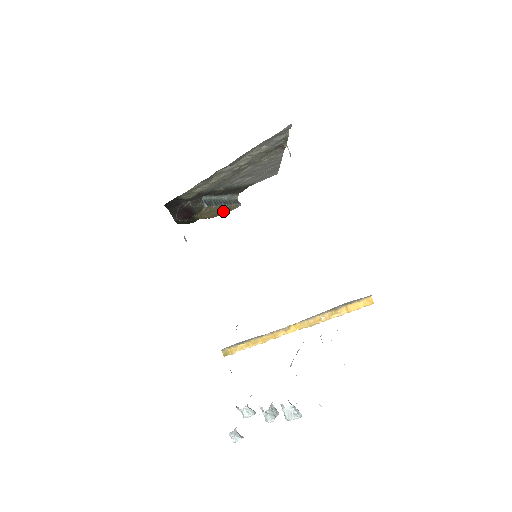
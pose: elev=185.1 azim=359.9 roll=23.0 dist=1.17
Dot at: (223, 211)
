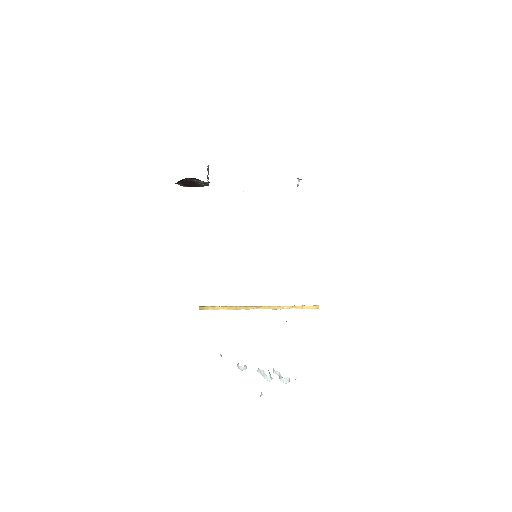
Dot at: occluded
